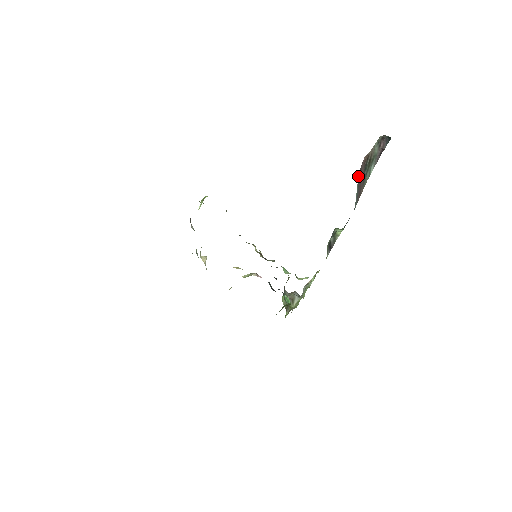
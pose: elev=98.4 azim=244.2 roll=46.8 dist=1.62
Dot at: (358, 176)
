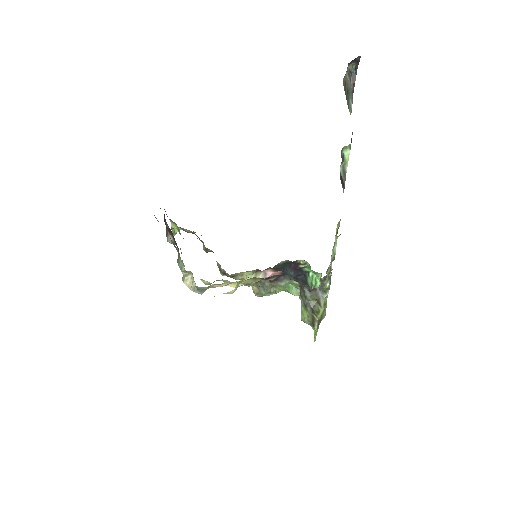
Dot at: occluded
